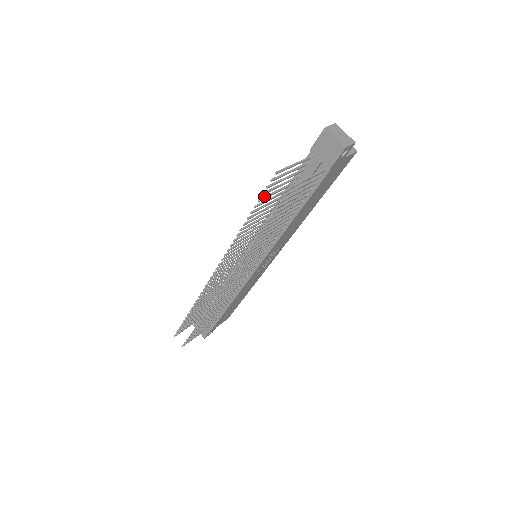
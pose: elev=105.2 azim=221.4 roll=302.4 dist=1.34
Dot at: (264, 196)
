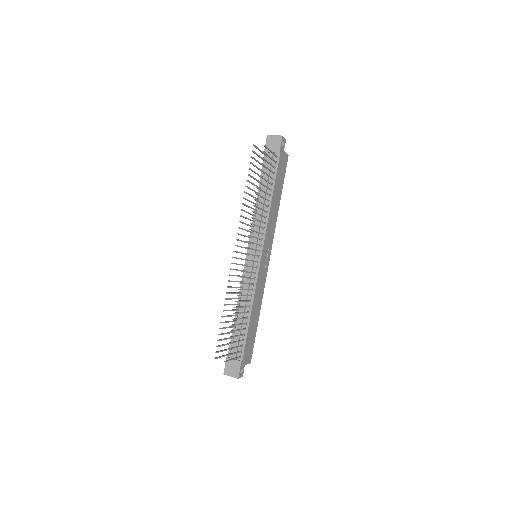
Dot at: (251, 169)
